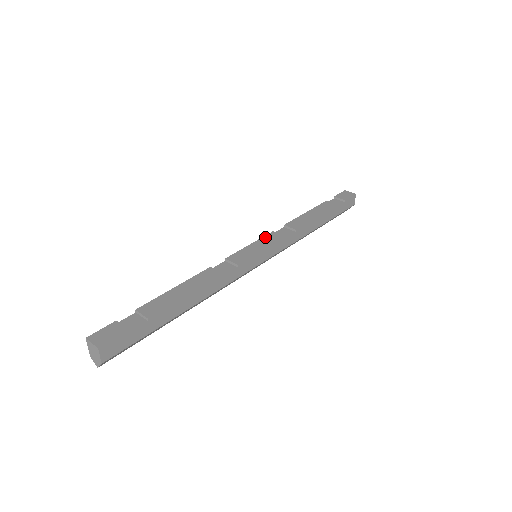
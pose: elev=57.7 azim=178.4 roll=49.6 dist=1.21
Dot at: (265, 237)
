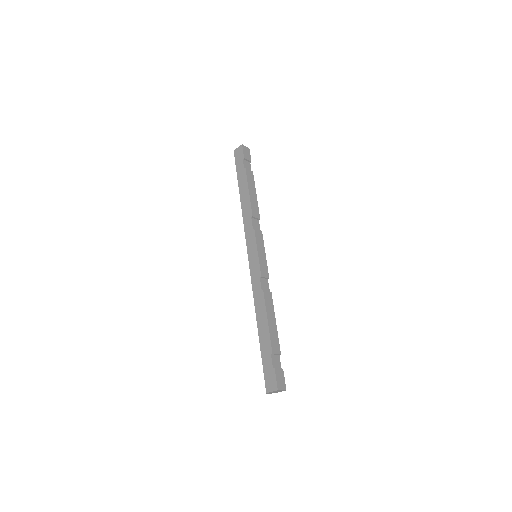
Dot at: (257, 239)
